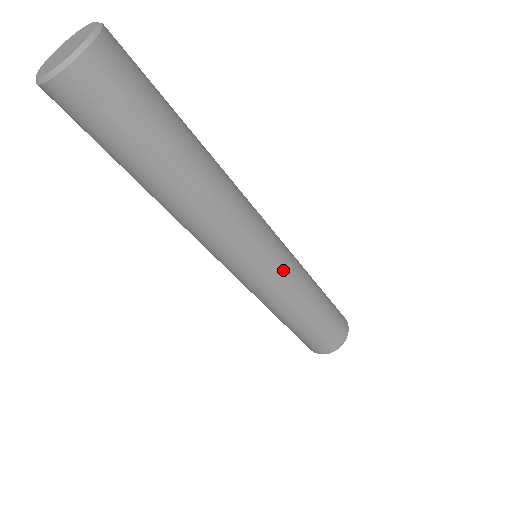
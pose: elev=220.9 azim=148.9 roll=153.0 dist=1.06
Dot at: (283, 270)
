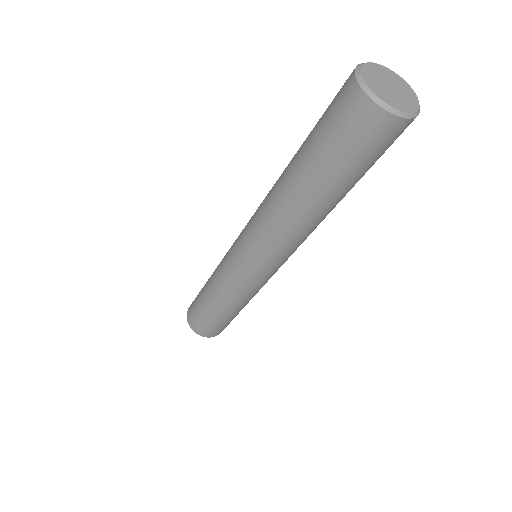
Dot at: occluded
